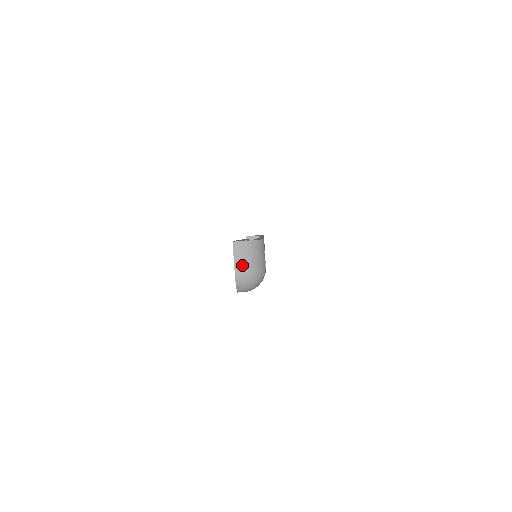
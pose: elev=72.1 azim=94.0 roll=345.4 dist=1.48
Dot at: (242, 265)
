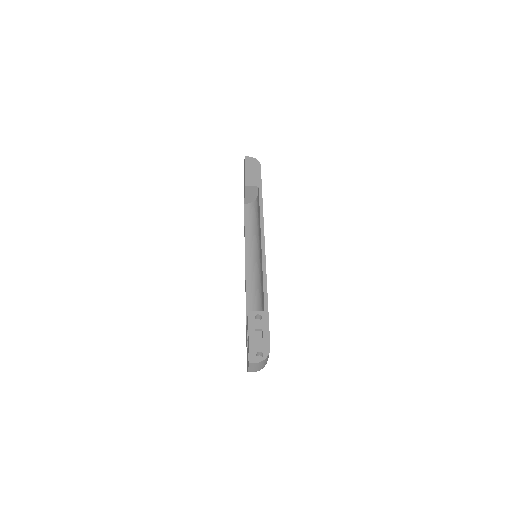
Dot at: (254, 370)
